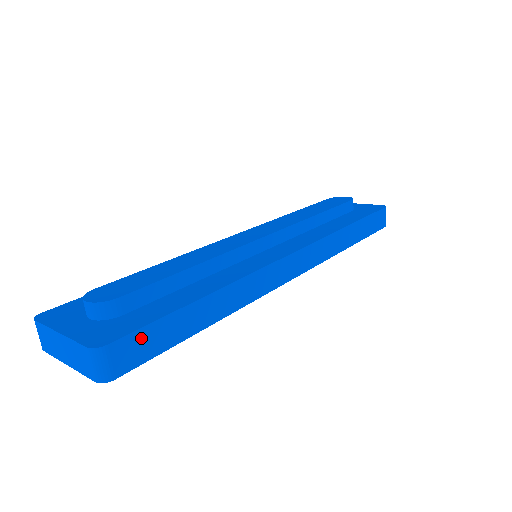
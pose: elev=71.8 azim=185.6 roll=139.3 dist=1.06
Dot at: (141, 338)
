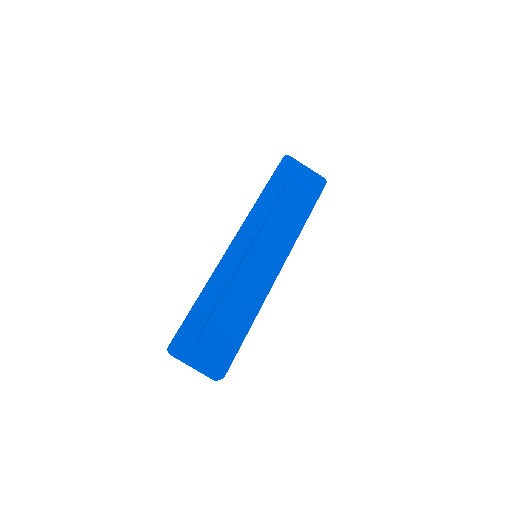
Dot at: occluded
